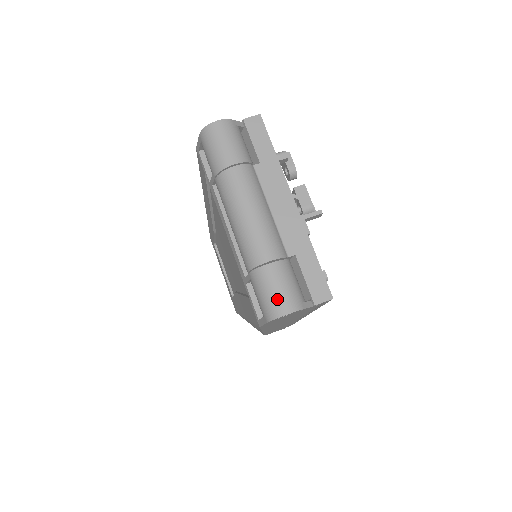
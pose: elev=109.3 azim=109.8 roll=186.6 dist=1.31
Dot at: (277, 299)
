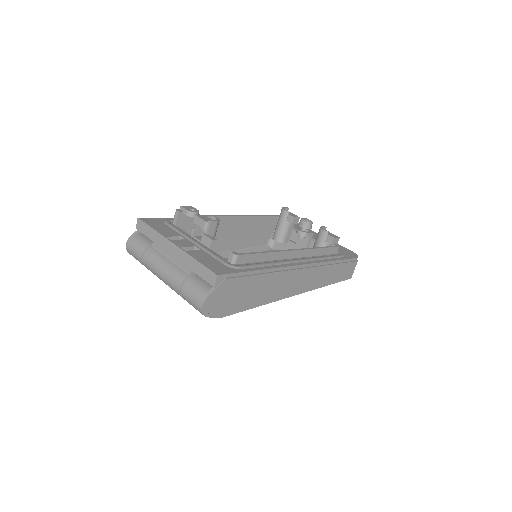
Dot at: (194, 304)
